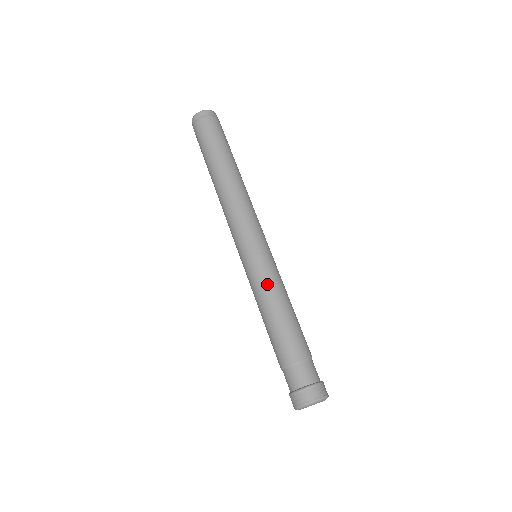
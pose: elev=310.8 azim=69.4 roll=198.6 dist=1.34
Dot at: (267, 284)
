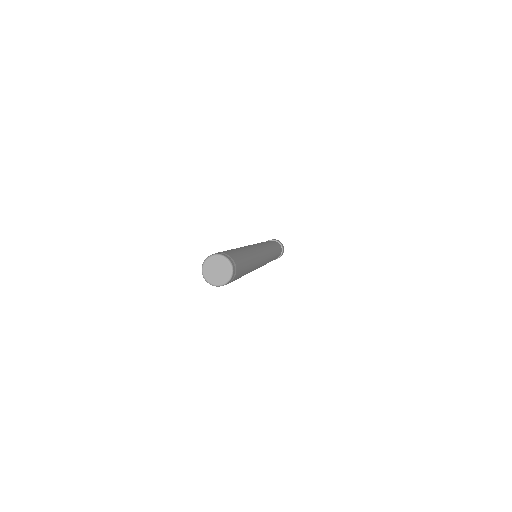
Dot at: occluded
